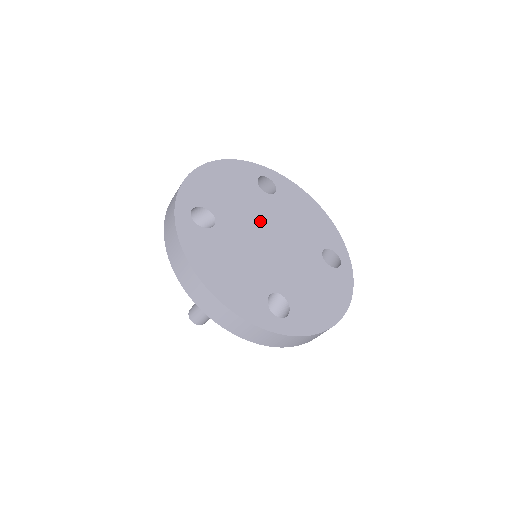
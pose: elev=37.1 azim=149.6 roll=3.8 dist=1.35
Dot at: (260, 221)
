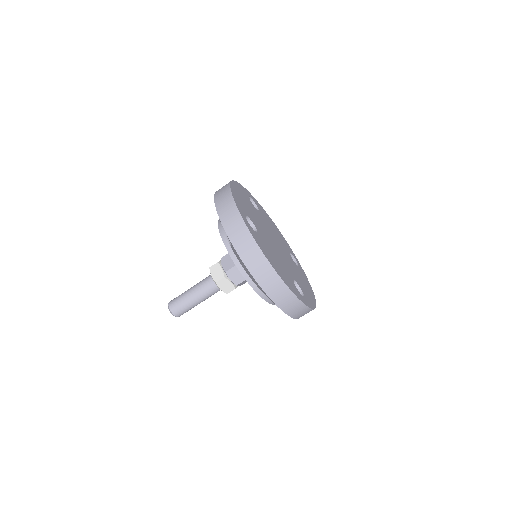
Dot at: (266, 230)
